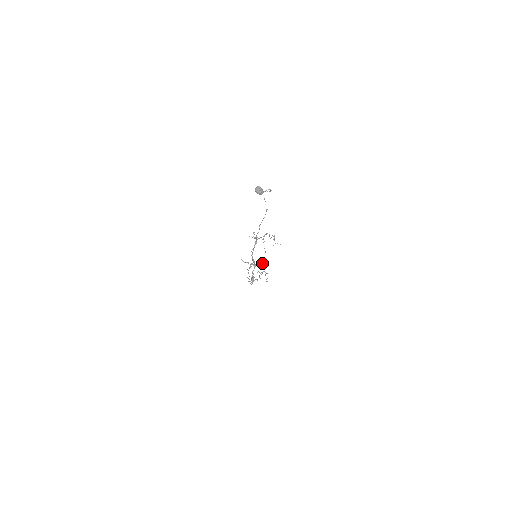
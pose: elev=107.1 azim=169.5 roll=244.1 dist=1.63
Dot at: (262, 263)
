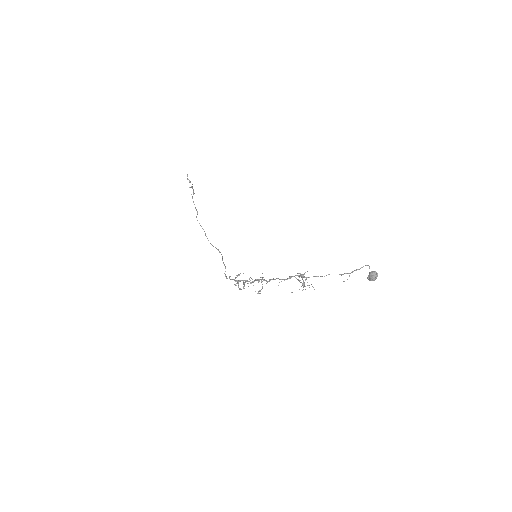
Dot at: (263, 277)
